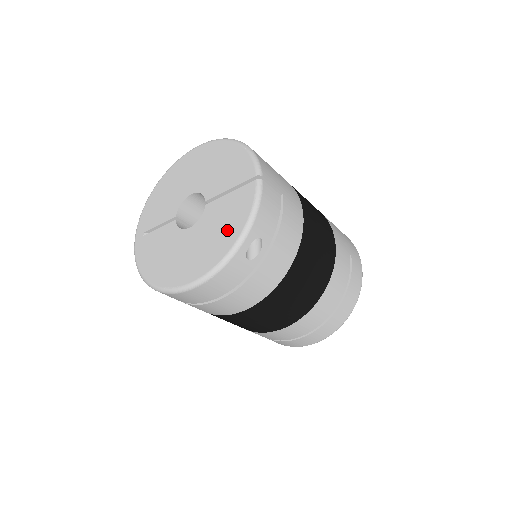
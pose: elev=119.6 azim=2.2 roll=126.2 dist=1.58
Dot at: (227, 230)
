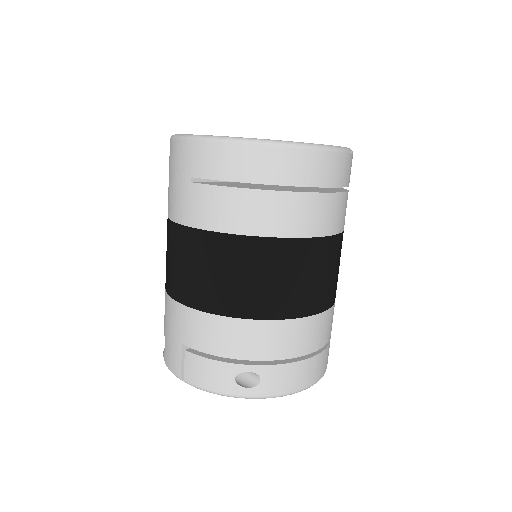
Dot at: occluded
